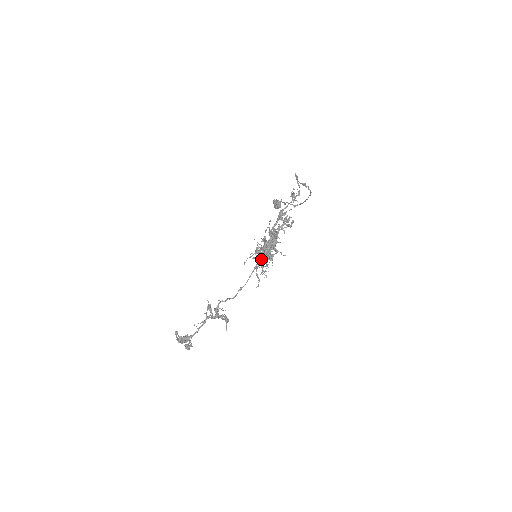
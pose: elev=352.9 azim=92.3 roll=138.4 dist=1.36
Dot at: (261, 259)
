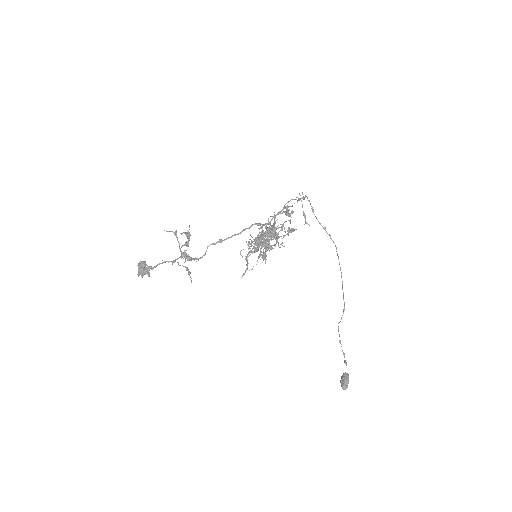
Dot at: (255, 239)
